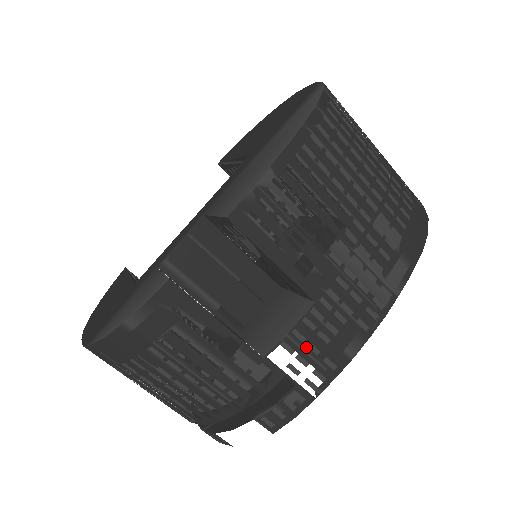
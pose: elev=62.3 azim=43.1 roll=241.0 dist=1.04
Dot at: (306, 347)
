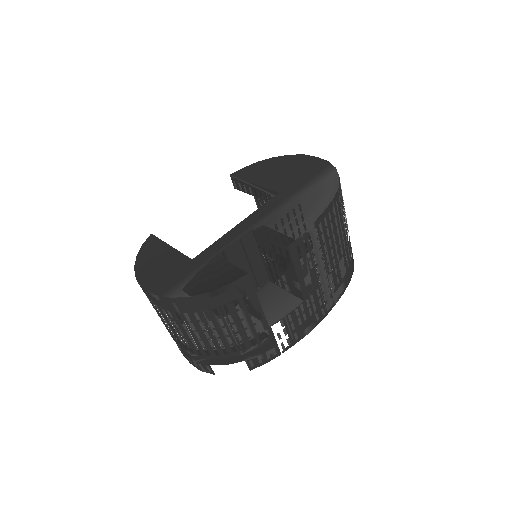
Dot at: (290, 325)
